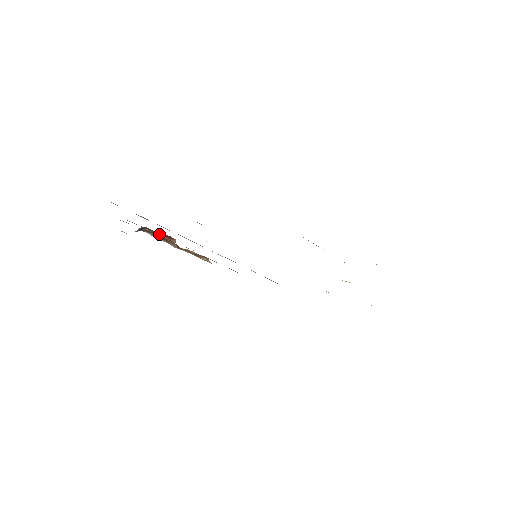
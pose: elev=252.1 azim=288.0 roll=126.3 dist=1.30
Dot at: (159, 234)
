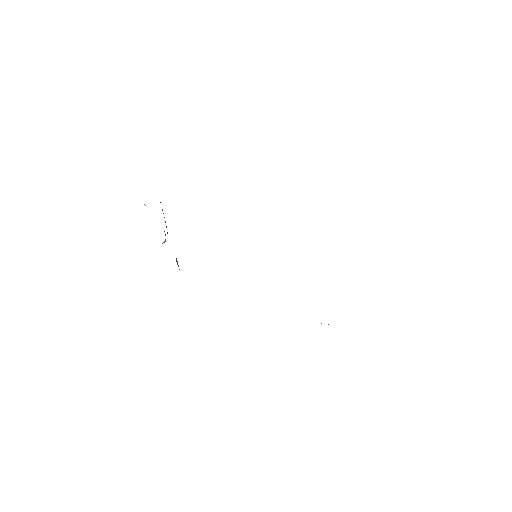
Dot at: occluded
